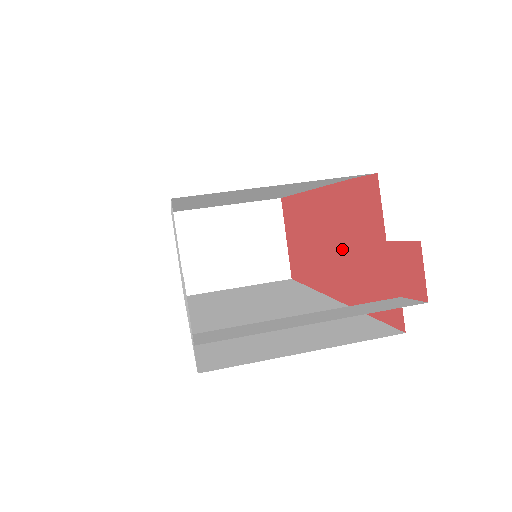
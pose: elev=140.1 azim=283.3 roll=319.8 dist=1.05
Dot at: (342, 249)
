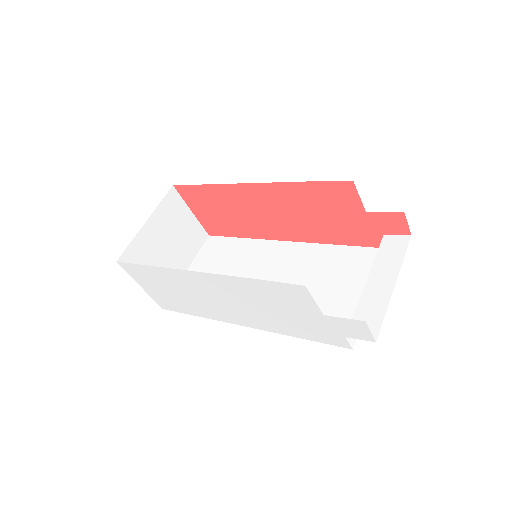
Dot at: (304, 217)
